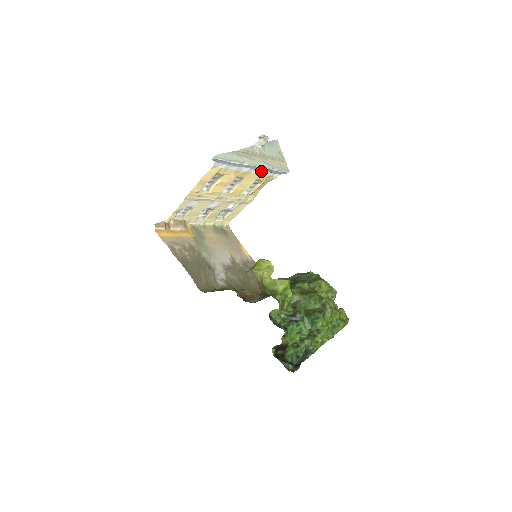
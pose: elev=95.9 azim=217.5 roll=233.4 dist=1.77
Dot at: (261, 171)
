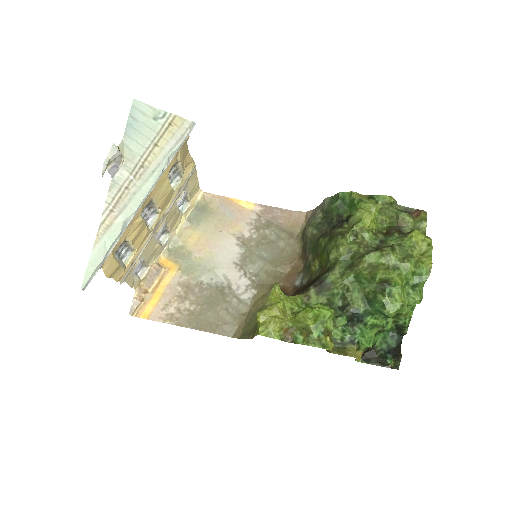
Dot at: occluded
